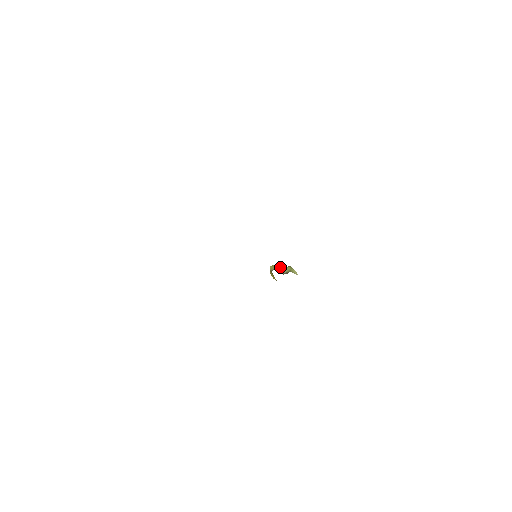
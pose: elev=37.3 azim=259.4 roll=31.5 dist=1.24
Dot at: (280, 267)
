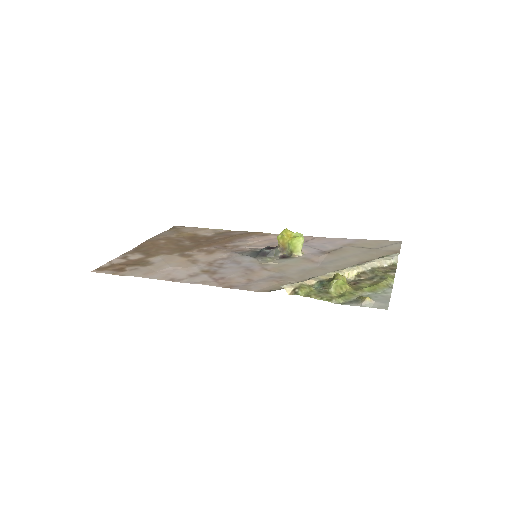
Dot at: (285, 242)
